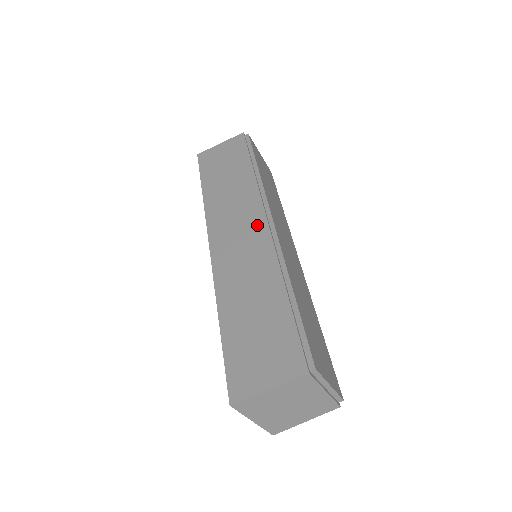
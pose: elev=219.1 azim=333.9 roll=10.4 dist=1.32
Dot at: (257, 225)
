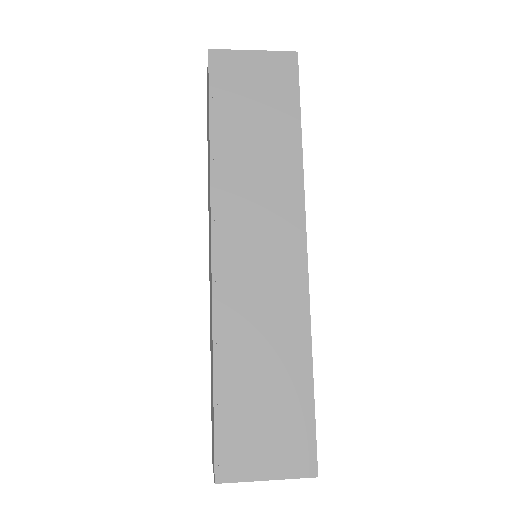
Dot at: occluded
